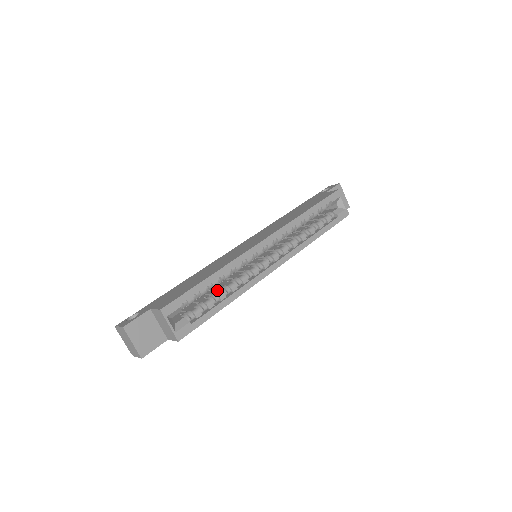
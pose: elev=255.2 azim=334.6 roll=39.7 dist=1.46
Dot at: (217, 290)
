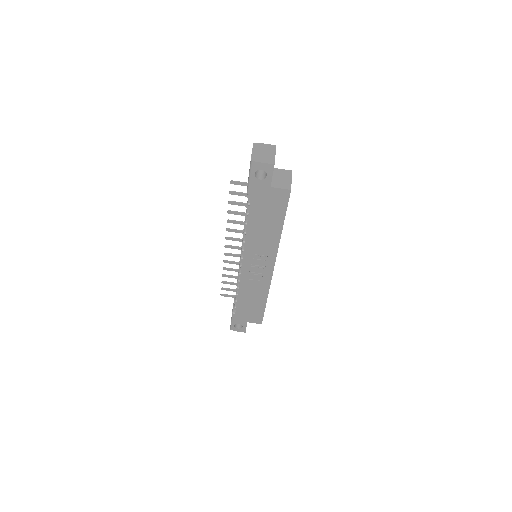
Dot at: occluded
